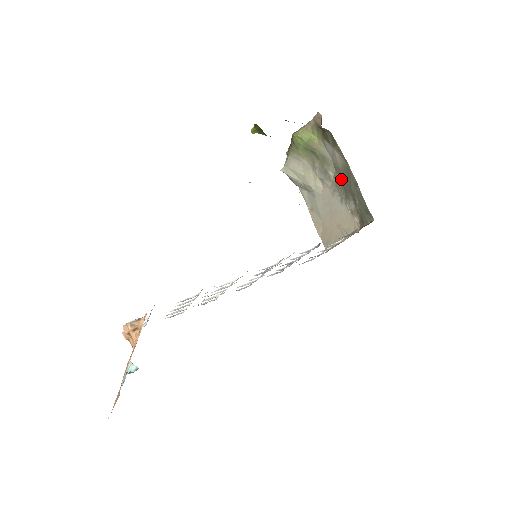
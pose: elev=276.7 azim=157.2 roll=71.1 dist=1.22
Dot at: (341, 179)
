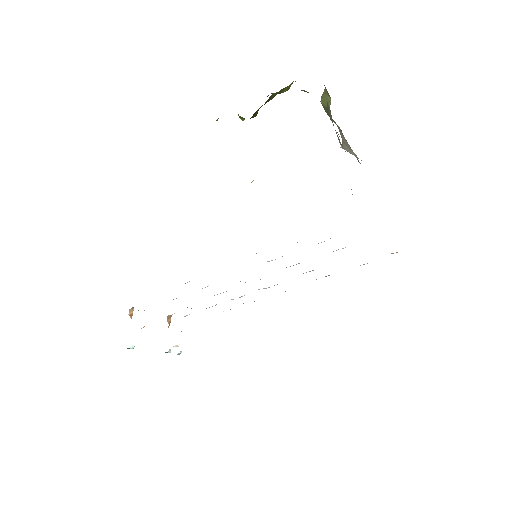
Dot at: occluded
